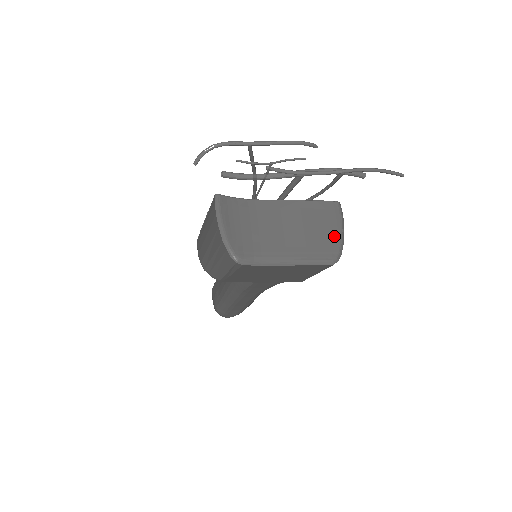
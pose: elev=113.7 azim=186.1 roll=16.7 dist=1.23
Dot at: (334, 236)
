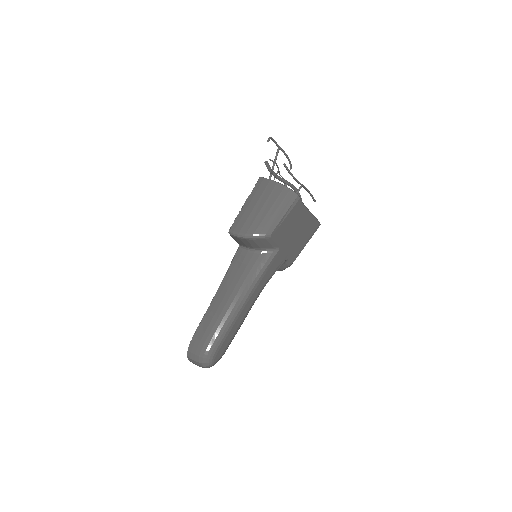
Dot at: occluded
